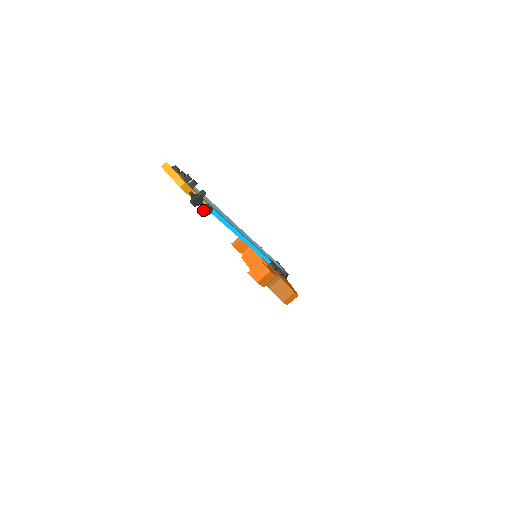
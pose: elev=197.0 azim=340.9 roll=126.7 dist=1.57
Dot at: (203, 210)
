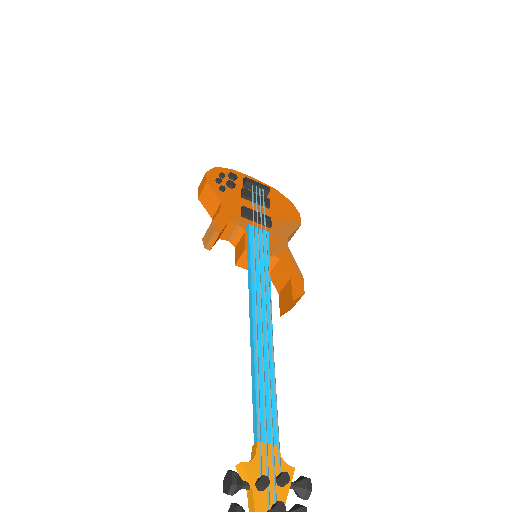
Dot at: occluded
